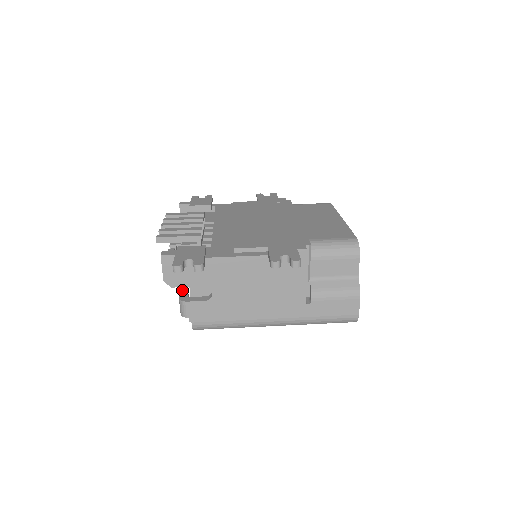
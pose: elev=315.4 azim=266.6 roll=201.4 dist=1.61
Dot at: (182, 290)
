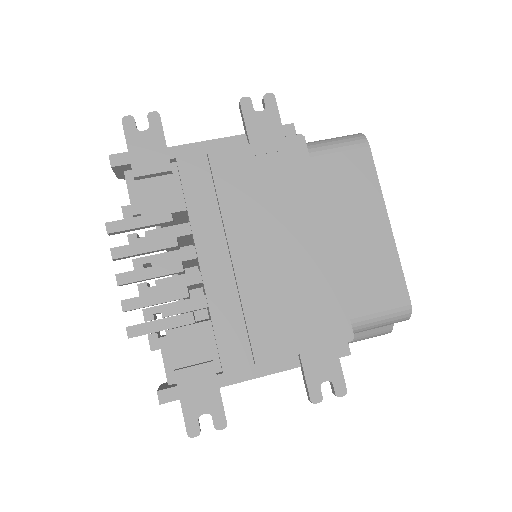
Dot at: occluded
